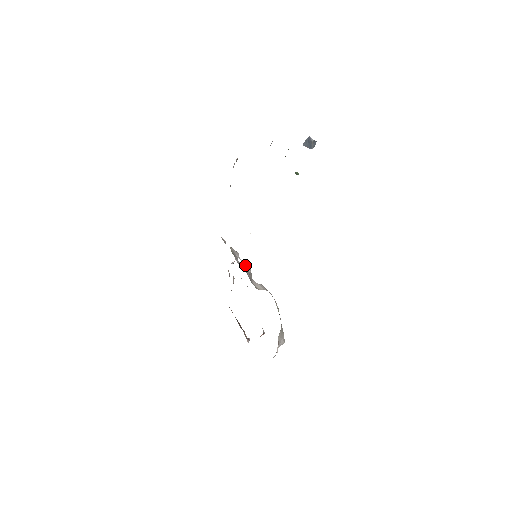
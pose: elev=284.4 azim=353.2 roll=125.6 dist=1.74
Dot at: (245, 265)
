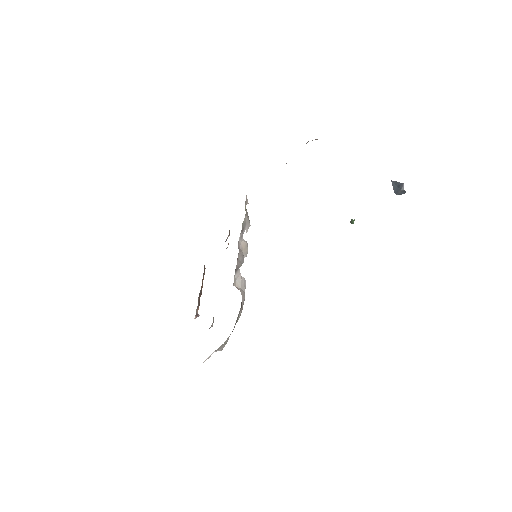
Dot at: (245, 246)
